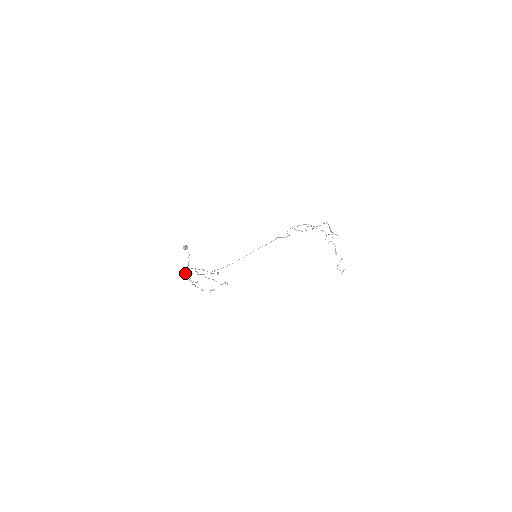
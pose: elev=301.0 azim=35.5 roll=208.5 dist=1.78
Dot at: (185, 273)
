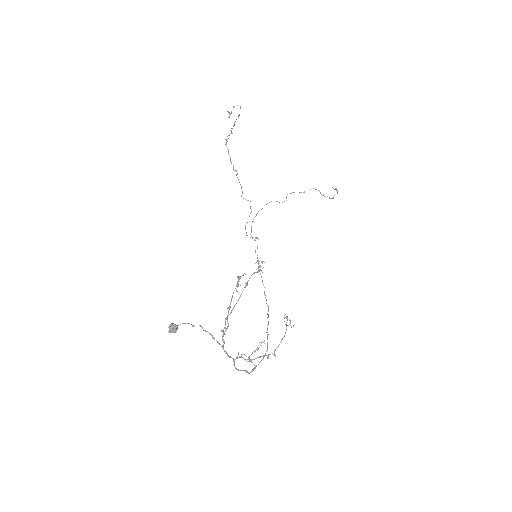
Dot at: occluded
